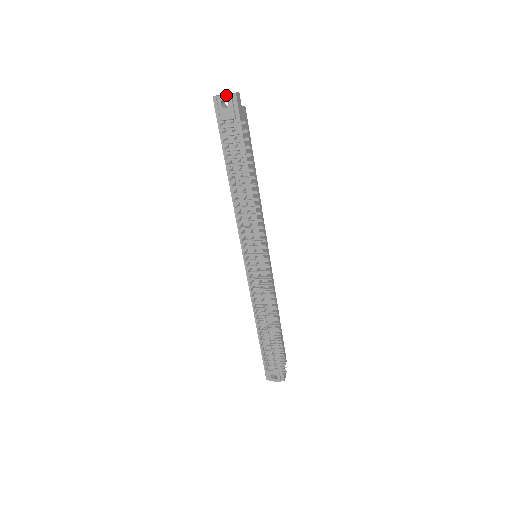
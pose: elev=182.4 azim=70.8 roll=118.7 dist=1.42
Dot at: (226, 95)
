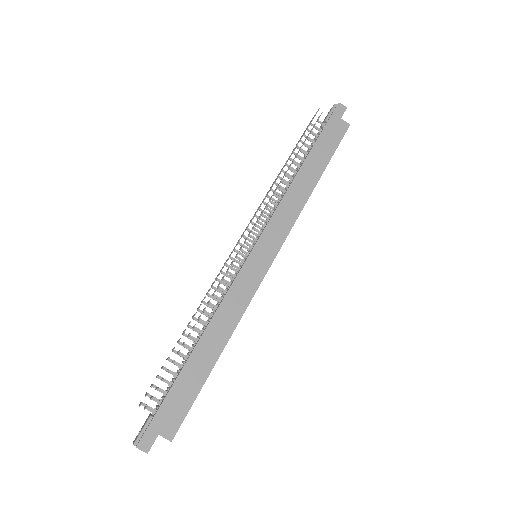
Dot at: (333, 106)
